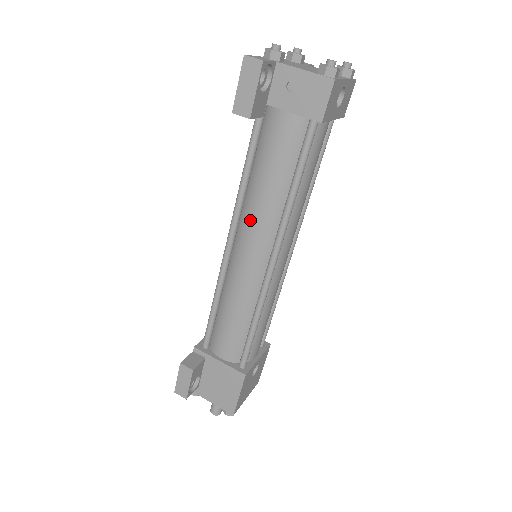
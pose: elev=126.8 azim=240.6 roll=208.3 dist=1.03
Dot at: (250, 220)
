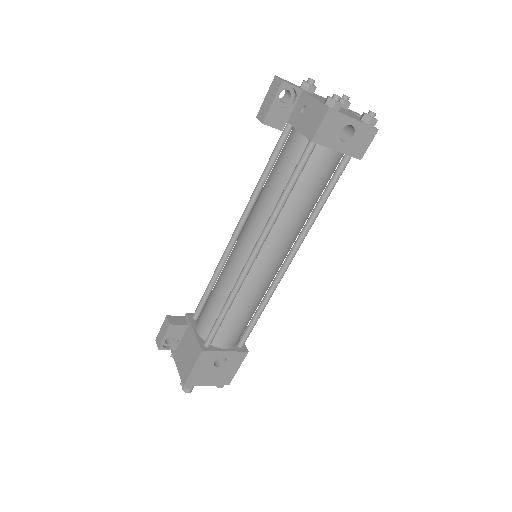
Dot at: (251, 215)
